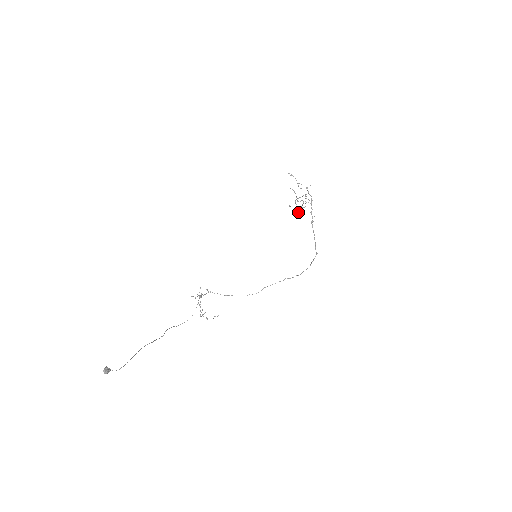
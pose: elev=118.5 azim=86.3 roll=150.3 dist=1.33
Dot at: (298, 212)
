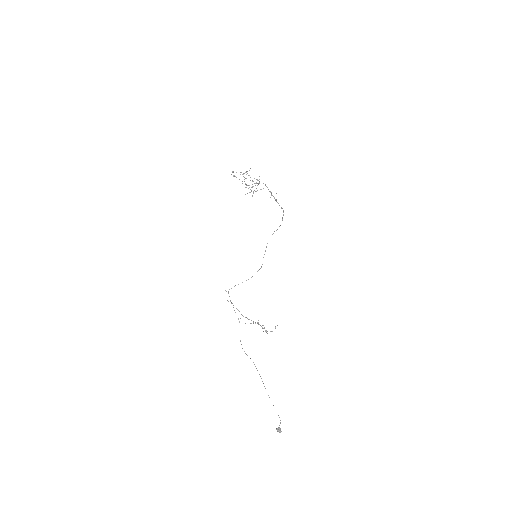
Dot at: occluded
